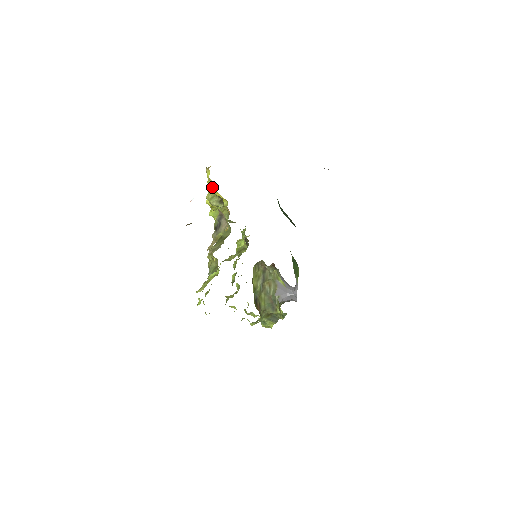
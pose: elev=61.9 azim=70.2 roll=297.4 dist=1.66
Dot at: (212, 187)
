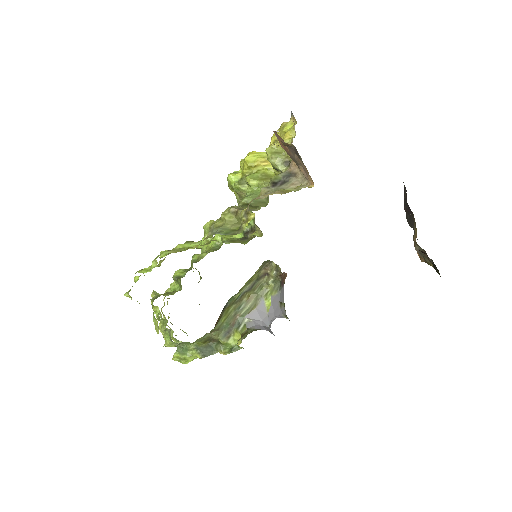
Dot at: (288, 141)
